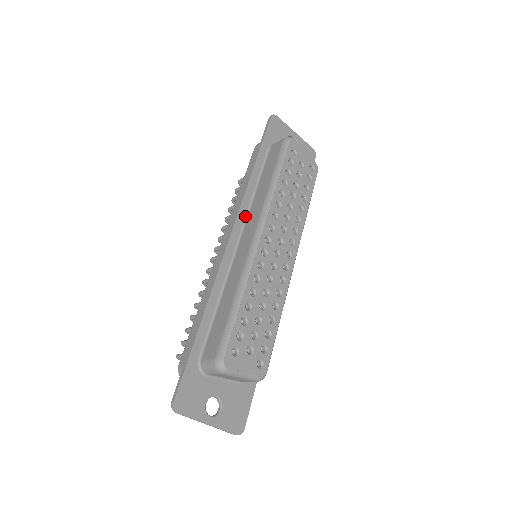
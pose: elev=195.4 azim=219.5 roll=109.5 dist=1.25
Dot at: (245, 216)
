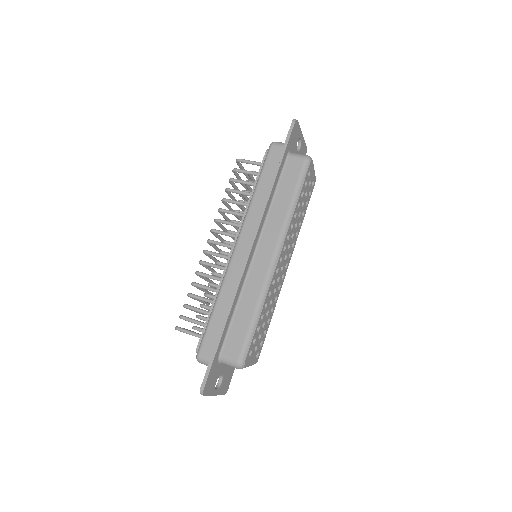
Dot at: (262, 228)
